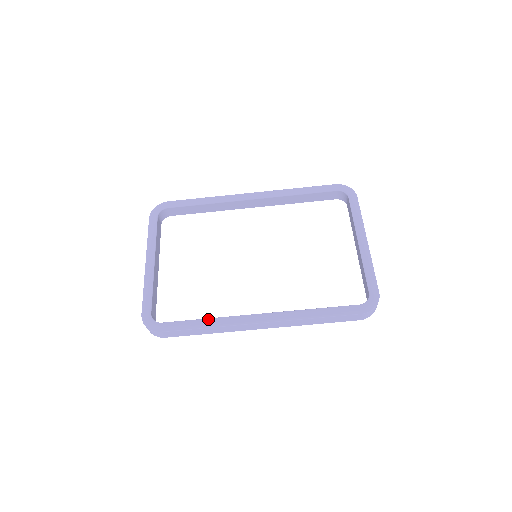
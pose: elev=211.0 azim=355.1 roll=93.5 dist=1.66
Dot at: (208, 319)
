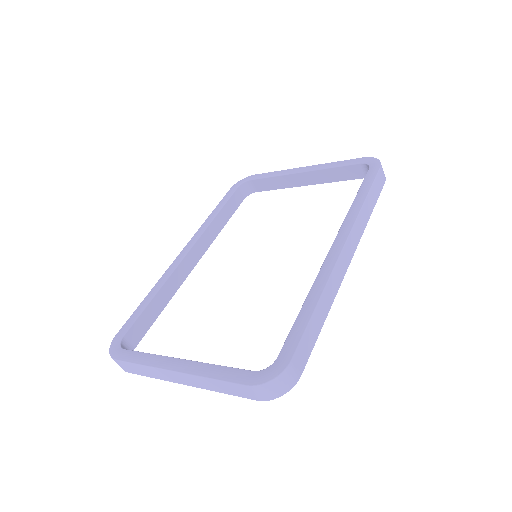
Dot at: (307, 298)
